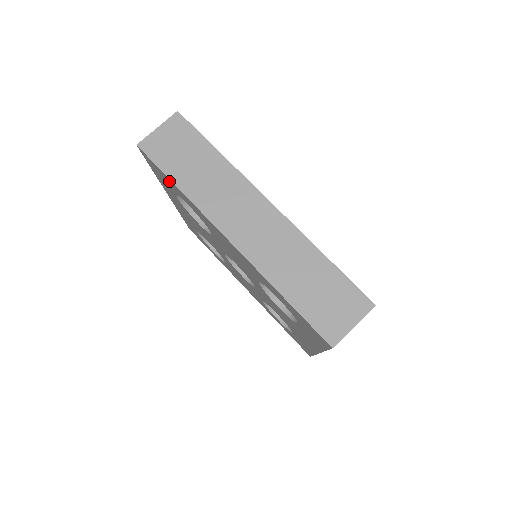
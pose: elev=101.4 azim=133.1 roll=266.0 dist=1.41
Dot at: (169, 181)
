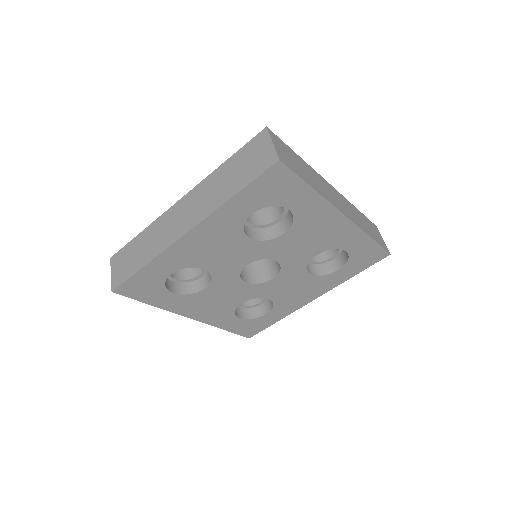
Dot at: (295, 188)
